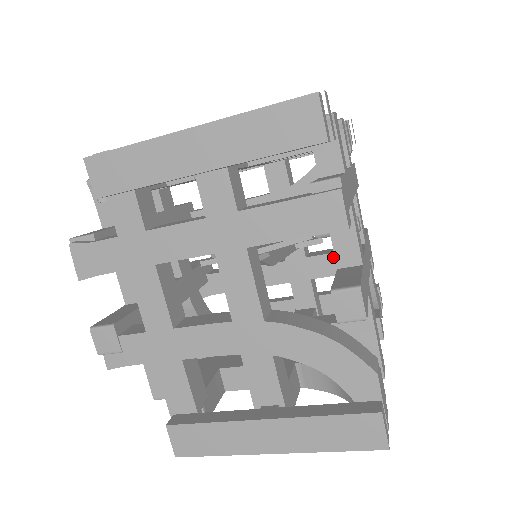
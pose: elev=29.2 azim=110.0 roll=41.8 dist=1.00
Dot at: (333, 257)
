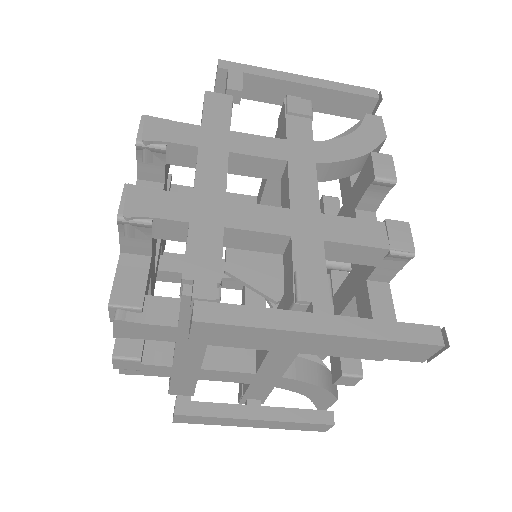
Dot at: occluded
